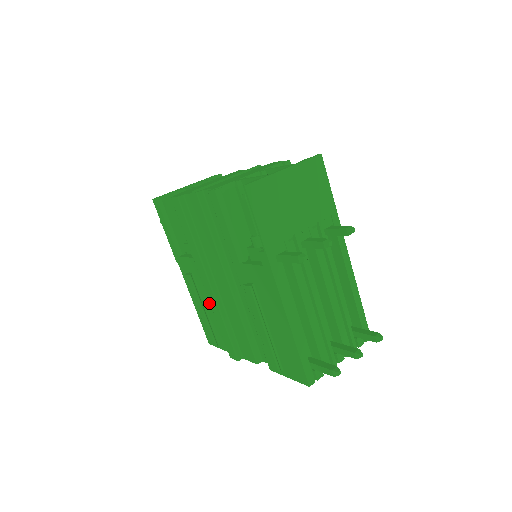
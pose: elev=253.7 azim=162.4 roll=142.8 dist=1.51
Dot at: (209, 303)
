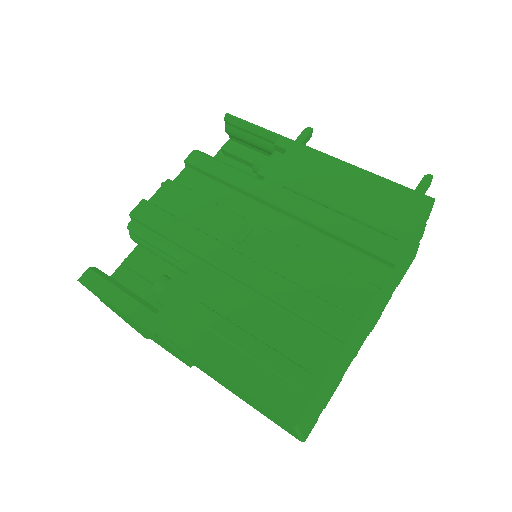
Dot at: (249, 313)
